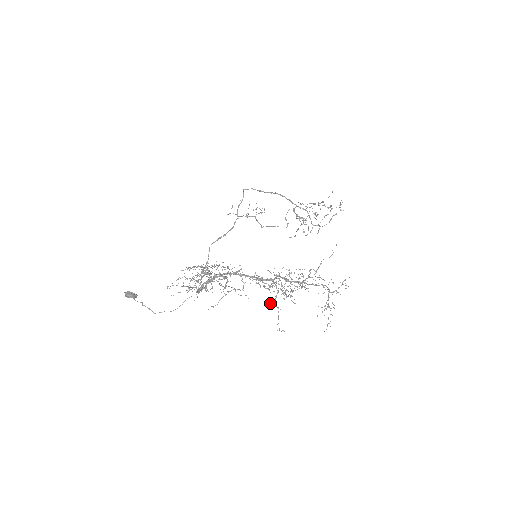
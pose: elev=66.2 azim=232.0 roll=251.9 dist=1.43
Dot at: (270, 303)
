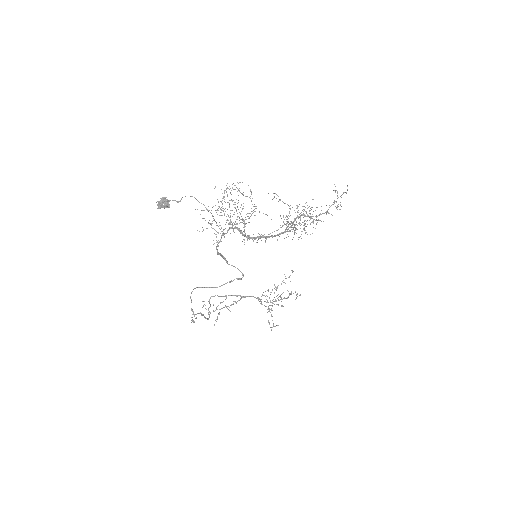
Dot at: (292, 229)
